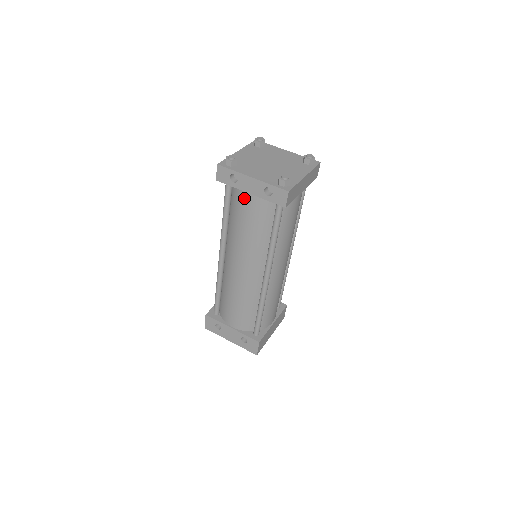
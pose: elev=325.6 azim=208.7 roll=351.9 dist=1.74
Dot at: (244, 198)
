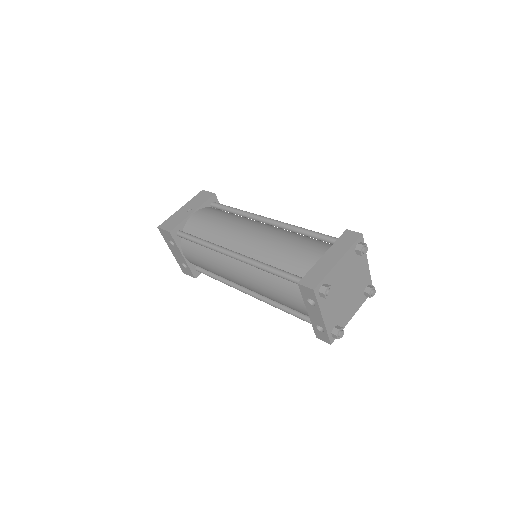
Dot at: (300, 303)
